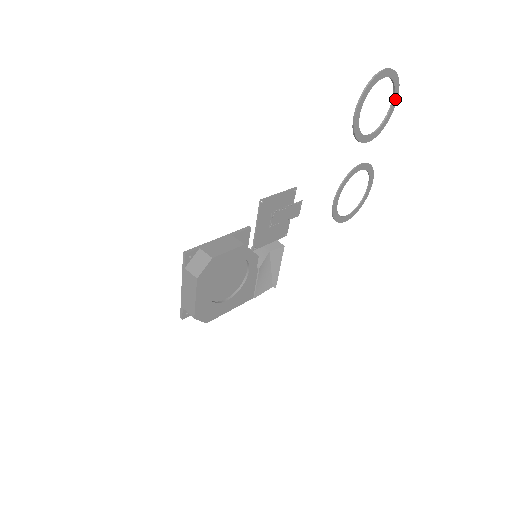
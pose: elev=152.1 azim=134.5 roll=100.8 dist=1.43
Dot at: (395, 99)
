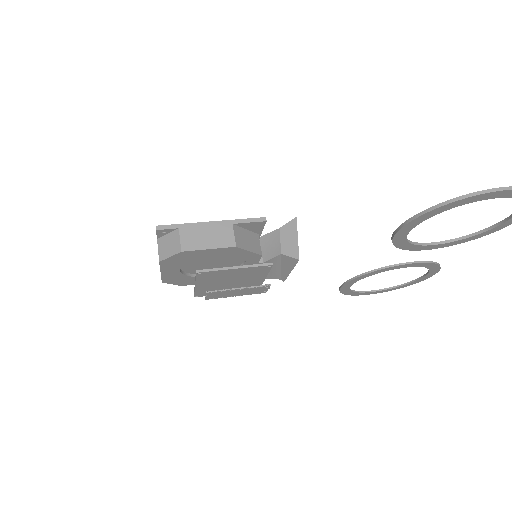
Dot at: out of frame
